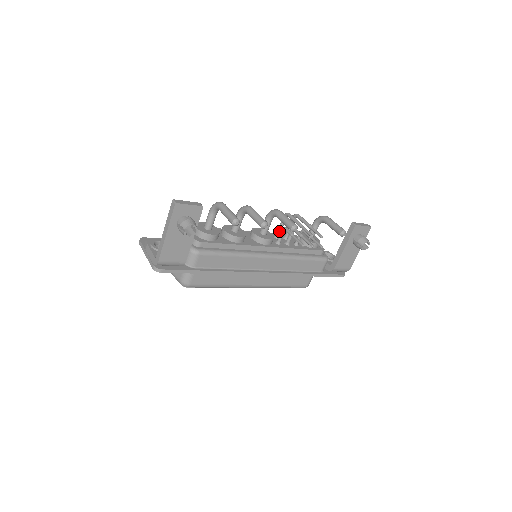
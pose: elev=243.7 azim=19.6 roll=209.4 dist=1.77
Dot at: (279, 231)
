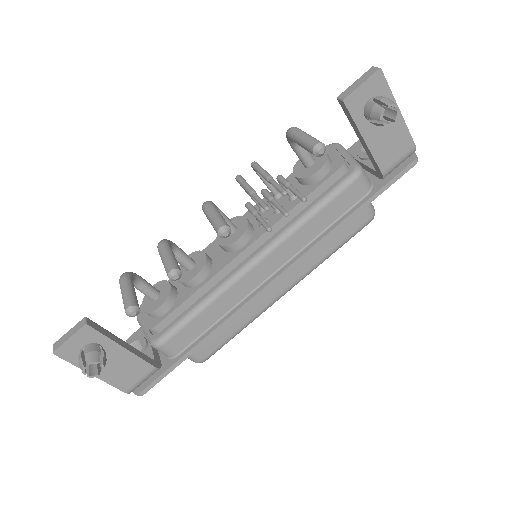
Dot at: (255, 202)
